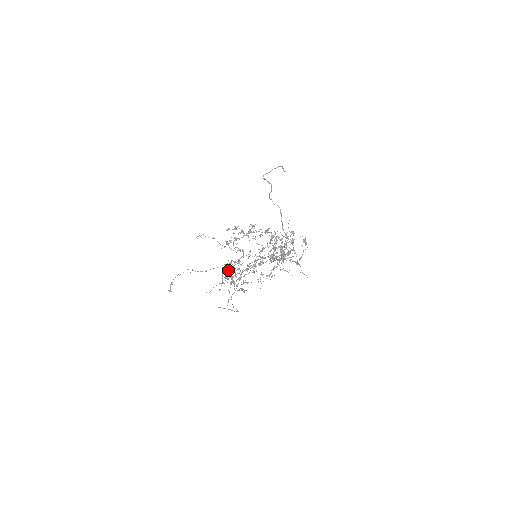
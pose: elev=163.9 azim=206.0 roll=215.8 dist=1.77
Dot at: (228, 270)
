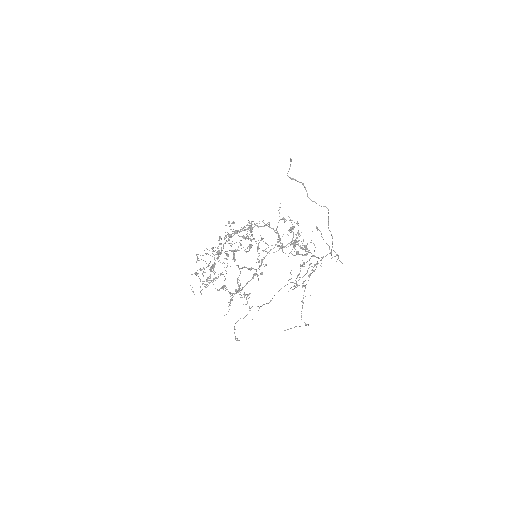
Dot at: occluded
